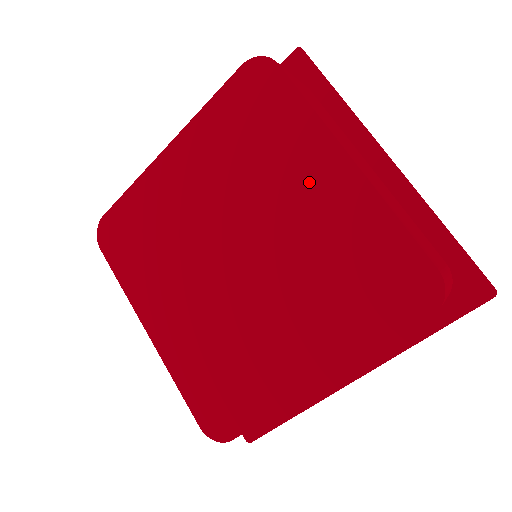
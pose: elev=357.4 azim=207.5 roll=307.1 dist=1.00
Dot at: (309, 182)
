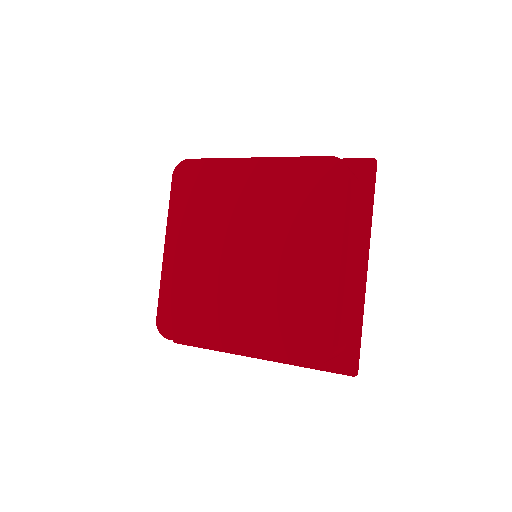
Dot at: (245, 185)
